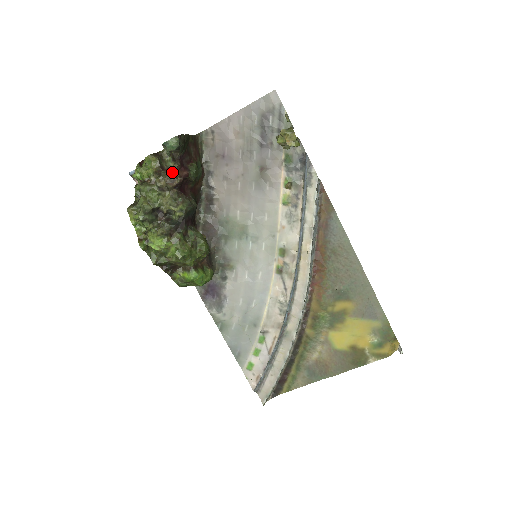
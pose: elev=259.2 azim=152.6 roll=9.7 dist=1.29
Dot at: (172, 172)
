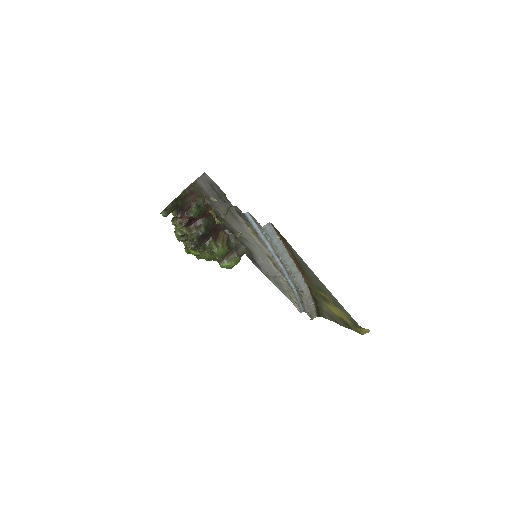
Dot at: (178, 221)
